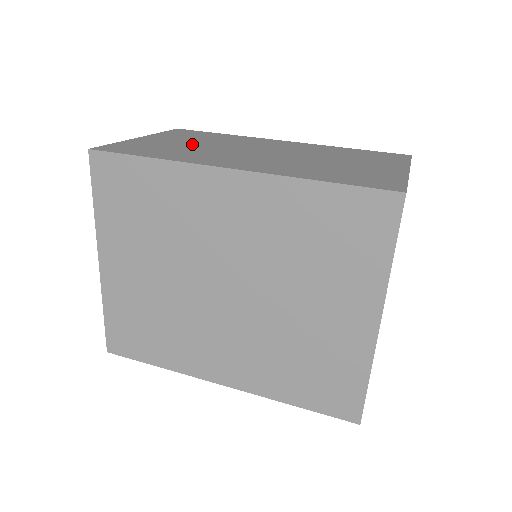
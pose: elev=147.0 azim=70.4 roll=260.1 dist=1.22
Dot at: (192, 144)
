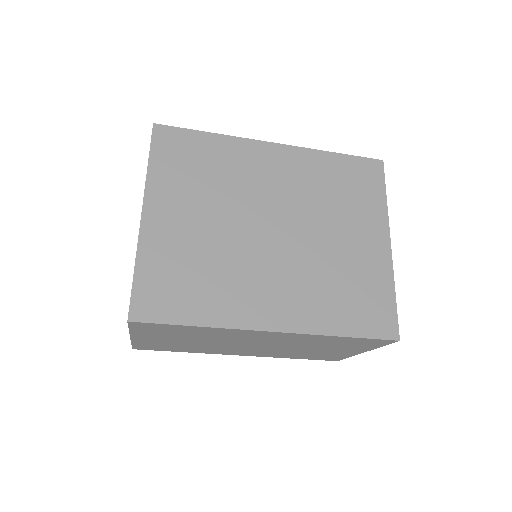
Dot at: occluded
